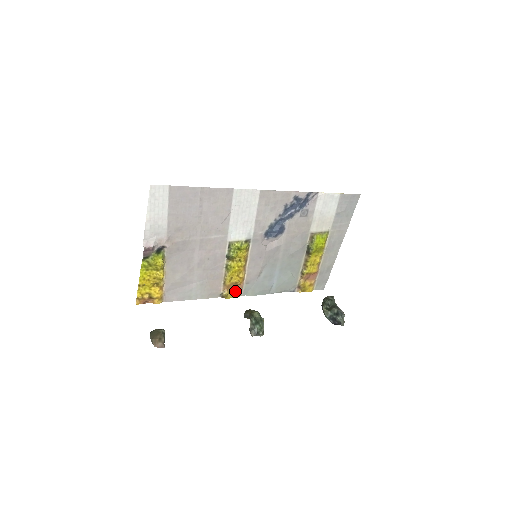
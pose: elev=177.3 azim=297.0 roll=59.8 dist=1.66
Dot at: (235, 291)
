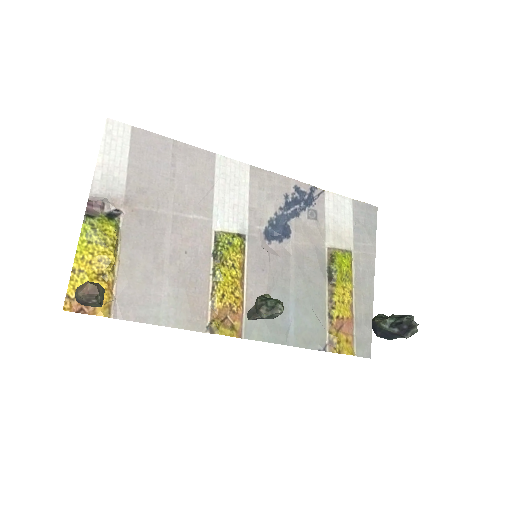
Dot at: (231, 324)
